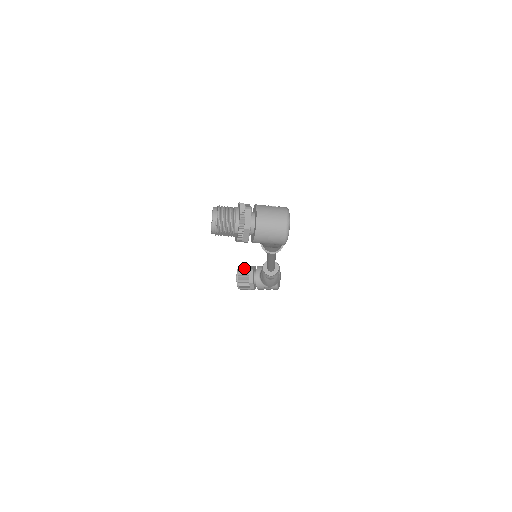
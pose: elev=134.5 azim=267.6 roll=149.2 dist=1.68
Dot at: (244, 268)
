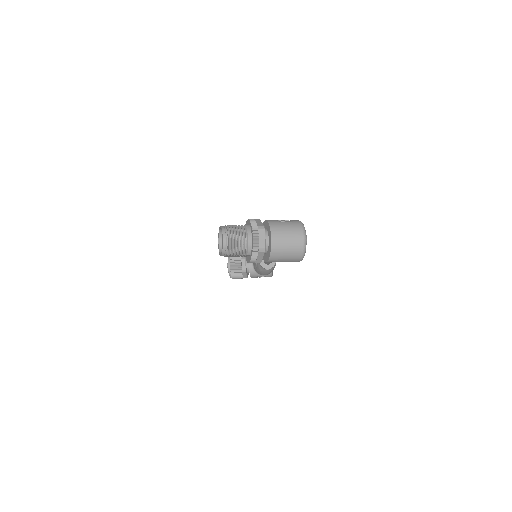
Dot at: (235, 257)
